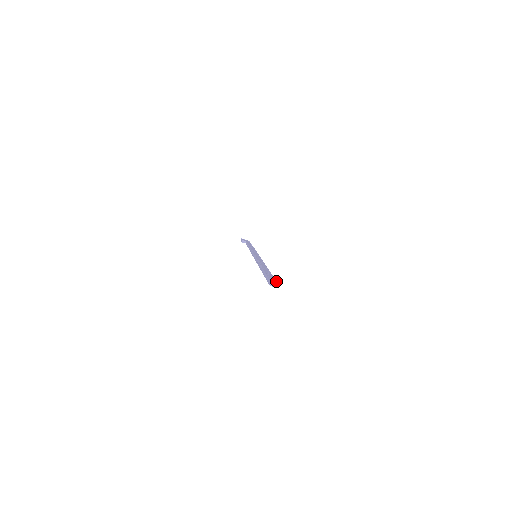
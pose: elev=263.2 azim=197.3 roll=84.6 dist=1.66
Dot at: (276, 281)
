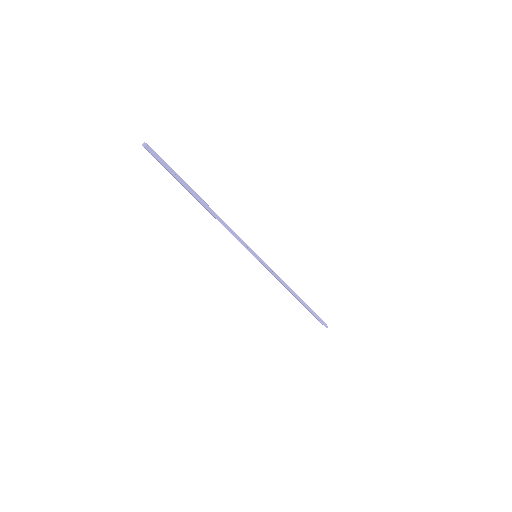
Dot at: (162, 161)
